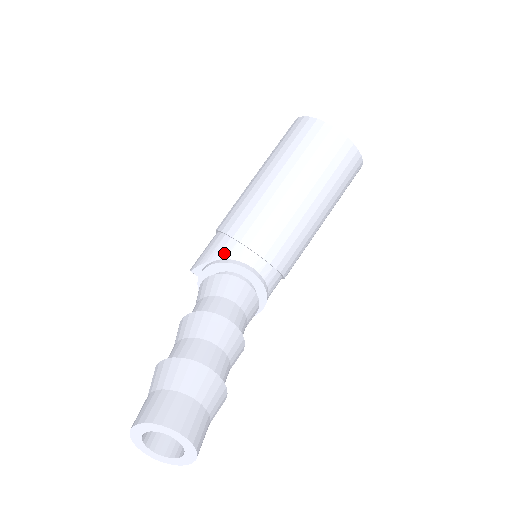
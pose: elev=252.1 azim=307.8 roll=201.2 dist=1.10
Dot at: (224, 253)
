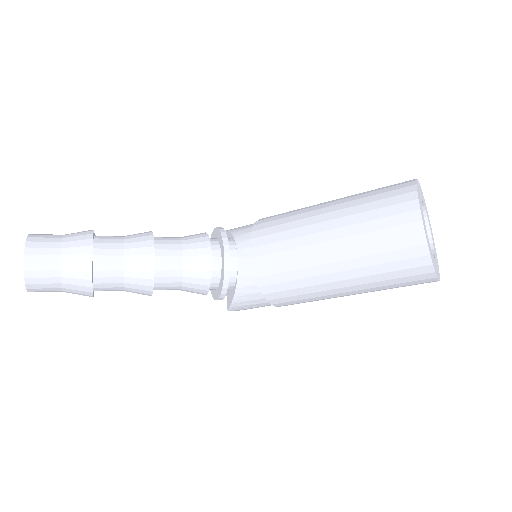
Dot at: (239, 232)
